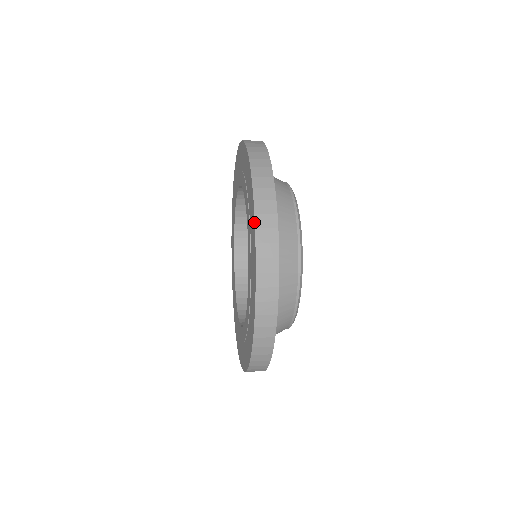
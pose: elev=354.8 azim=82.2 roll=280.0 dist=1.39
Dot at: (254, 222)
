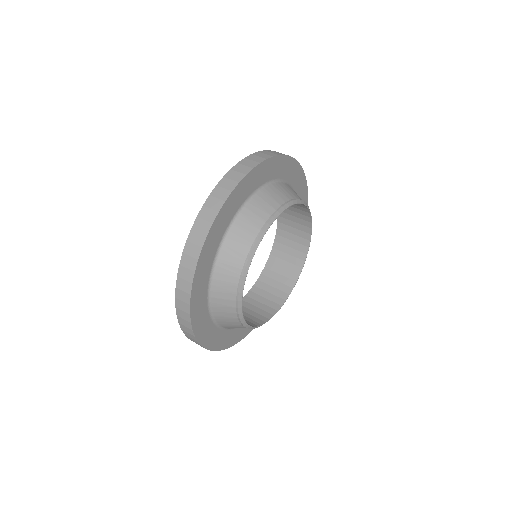
Dot at: (179, 270)
